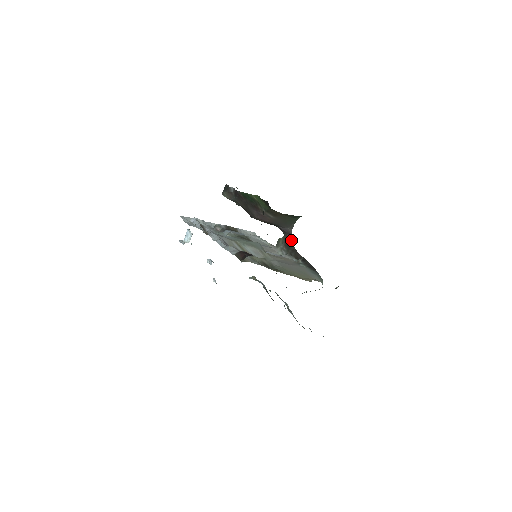
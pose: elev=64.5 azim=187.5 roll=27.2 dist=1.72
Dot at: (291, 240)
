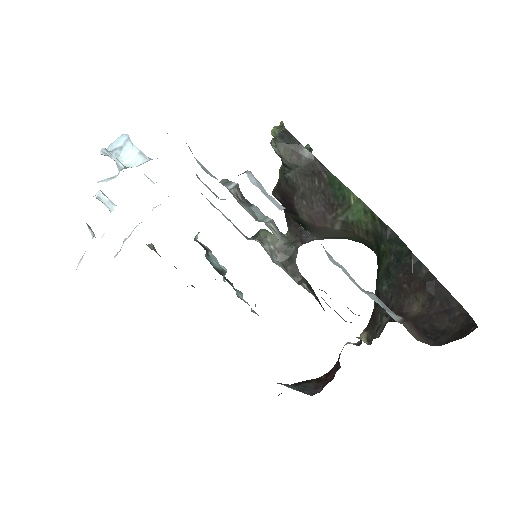
Dot at: (297, 249)
